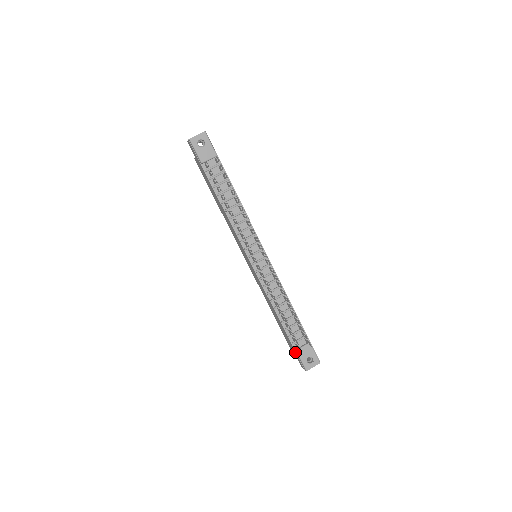
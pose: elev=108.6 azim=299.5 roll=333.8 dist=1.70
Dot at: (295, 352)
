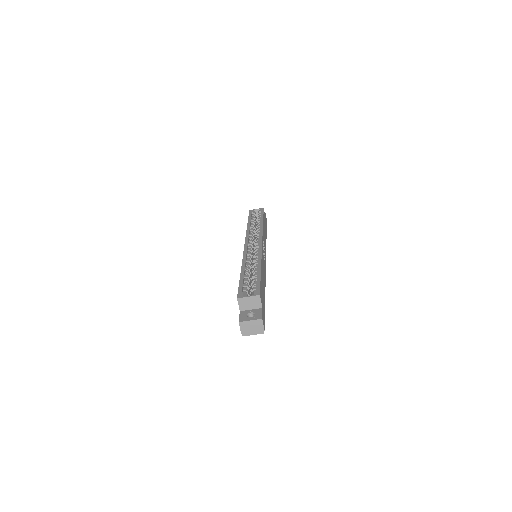
Dot at: occluded
